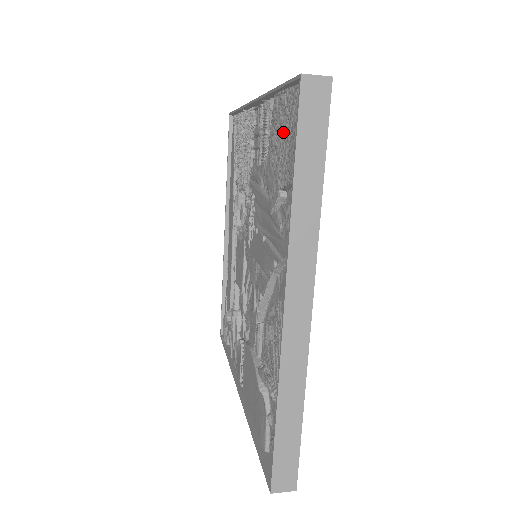
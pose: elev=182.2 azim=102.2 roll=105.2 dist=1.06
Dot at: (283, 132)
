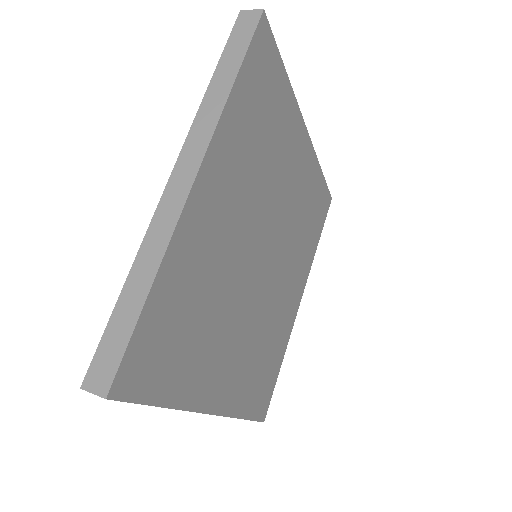
Dot at: occluded
